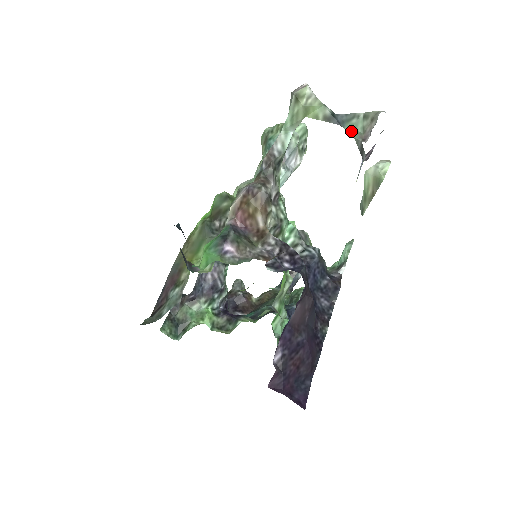
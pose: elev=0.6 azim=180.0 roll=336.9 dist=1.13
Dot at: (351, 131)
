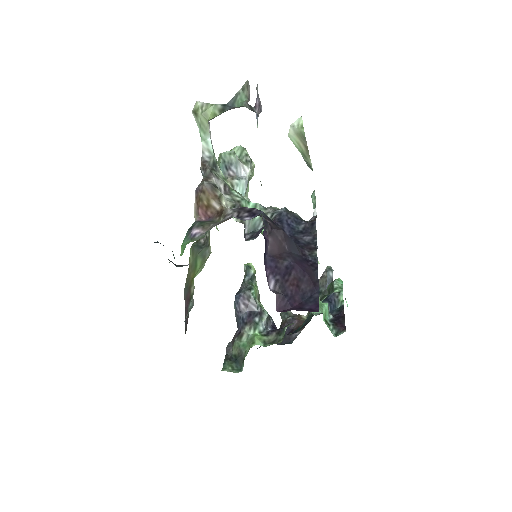
Dot at: (240, 104)
